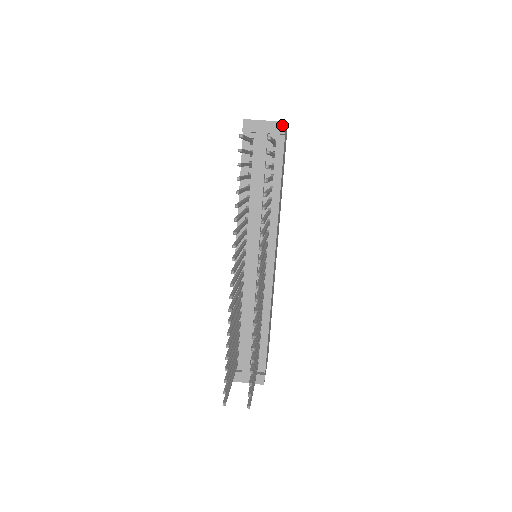
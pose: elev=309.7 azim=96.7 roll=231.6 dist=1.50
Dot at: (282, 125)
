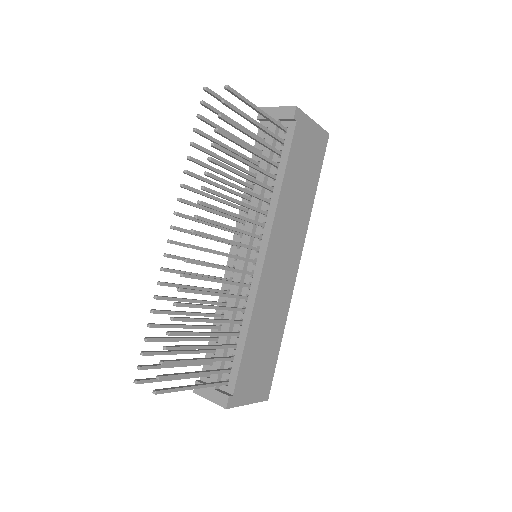
Dot at: (292, 109)
